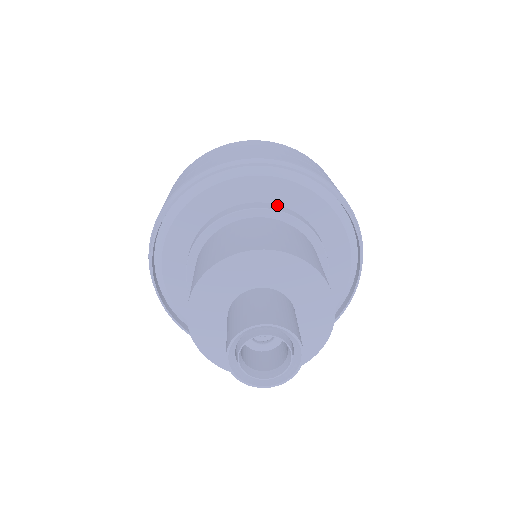
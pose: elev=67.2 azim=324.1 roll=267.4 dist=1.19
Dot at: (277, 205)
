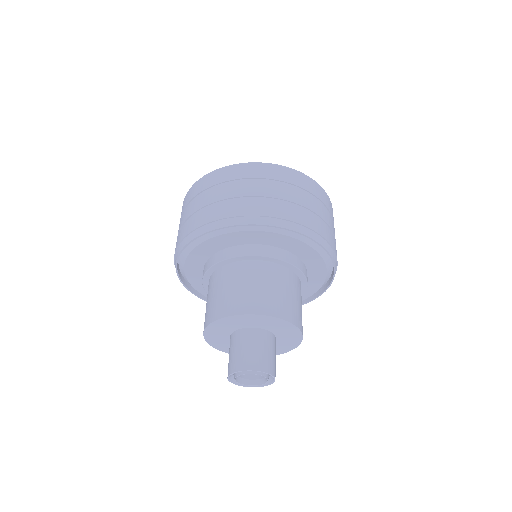
Dot at: (299, 259)
